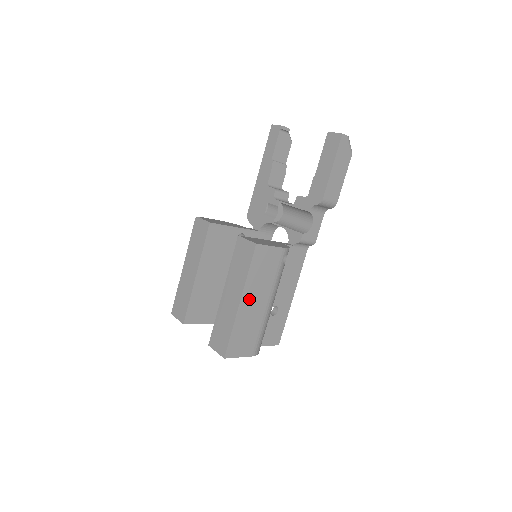
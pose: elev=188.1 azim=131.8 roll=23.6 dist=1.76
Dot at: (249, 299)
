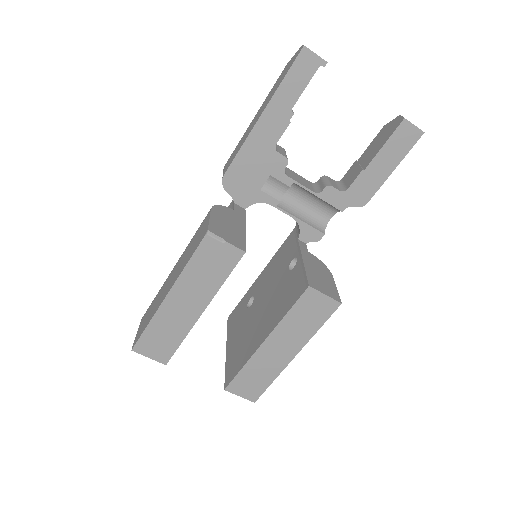
Dot at: occluded
